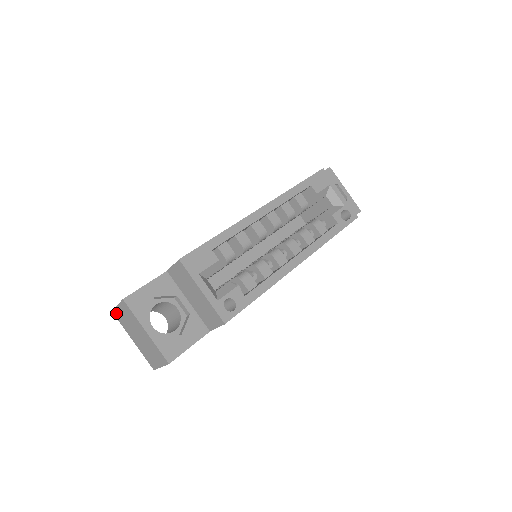
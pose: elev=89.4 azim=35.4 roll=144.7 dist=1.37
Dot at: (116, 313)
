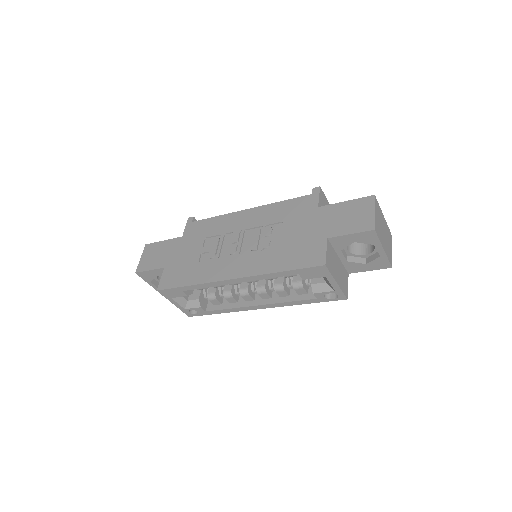
Dot at: occluded
